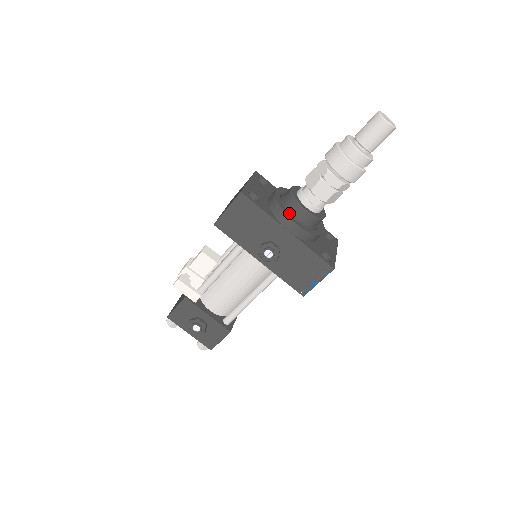
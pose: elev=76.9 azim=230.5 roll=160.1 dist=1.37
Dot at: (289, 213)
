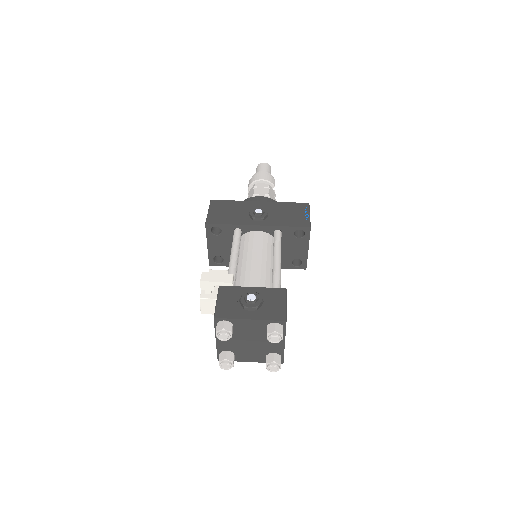
Dot at: occluded
